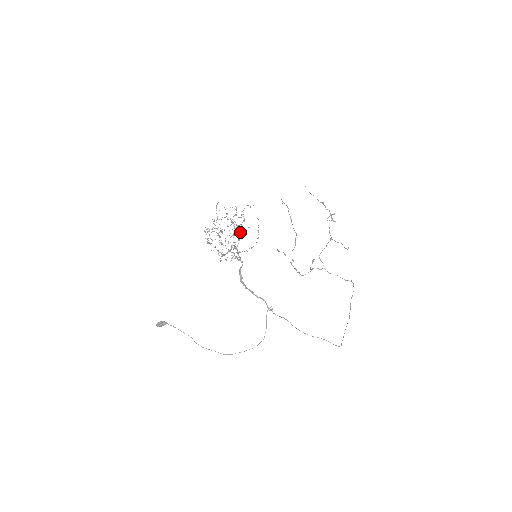
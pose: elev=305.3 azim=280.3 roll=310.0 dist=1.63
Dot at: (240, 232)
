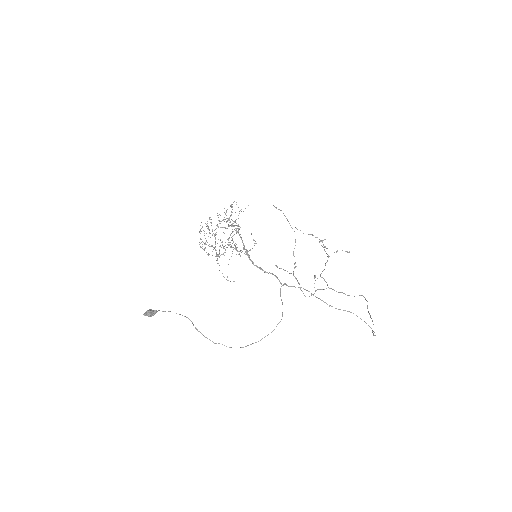
Dot at: occluded
